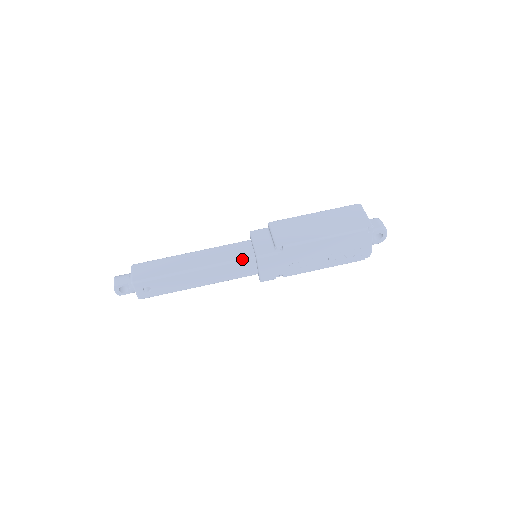
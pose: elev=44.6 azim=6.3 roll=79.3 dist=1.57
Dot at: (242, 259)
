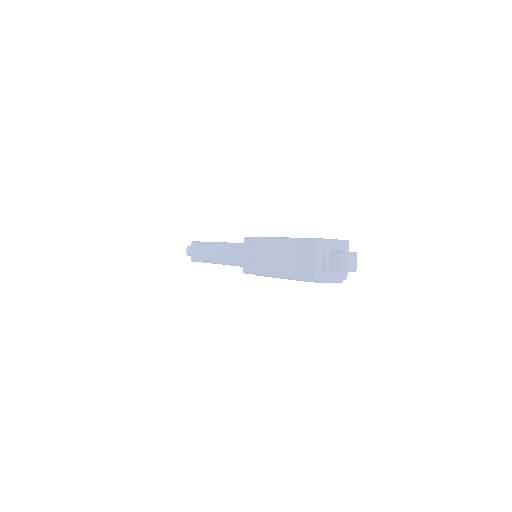
Dot at: occluded
